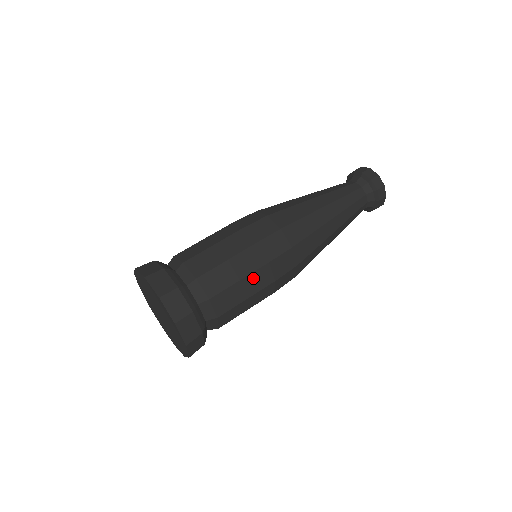
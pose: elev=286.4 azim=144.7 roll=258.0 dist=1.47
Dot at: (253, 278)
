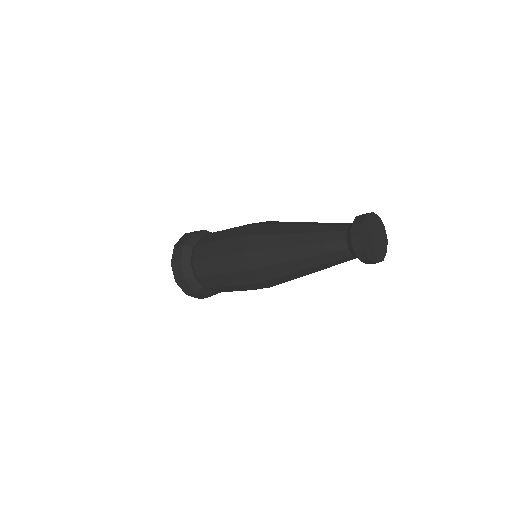
Dot at: (233, 287)
